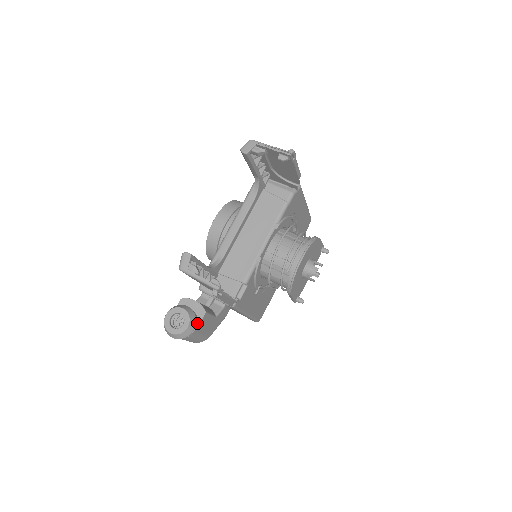
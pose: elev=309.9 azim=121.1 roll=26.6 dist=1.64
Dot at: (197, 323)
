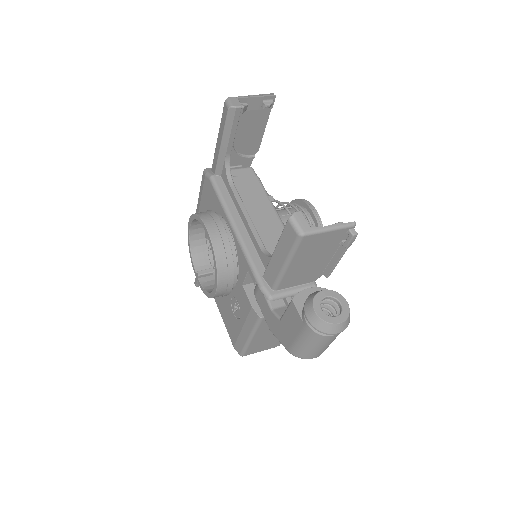
Dot at: occluded
